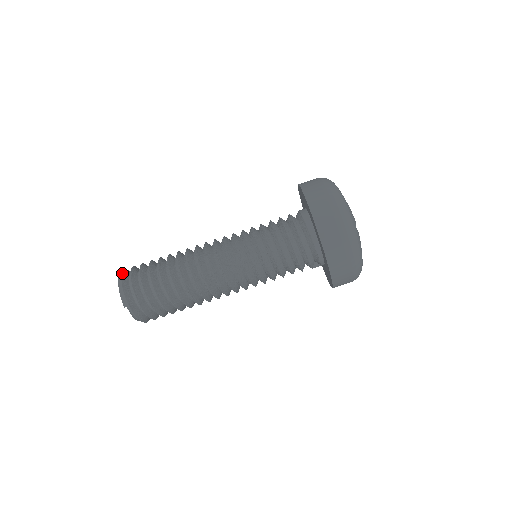
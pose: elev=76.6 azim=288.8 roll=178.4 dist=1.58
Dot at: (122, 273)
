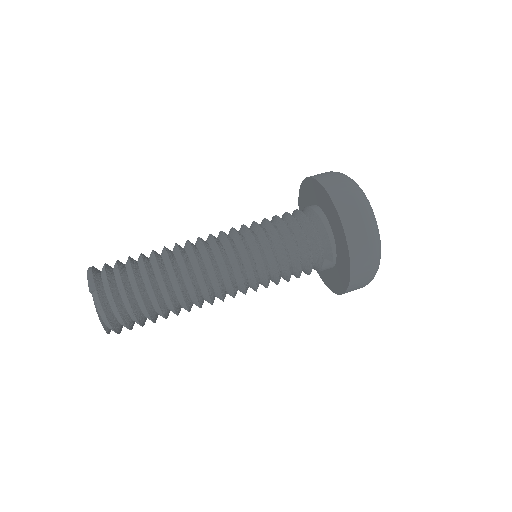
Dot at: occluded
